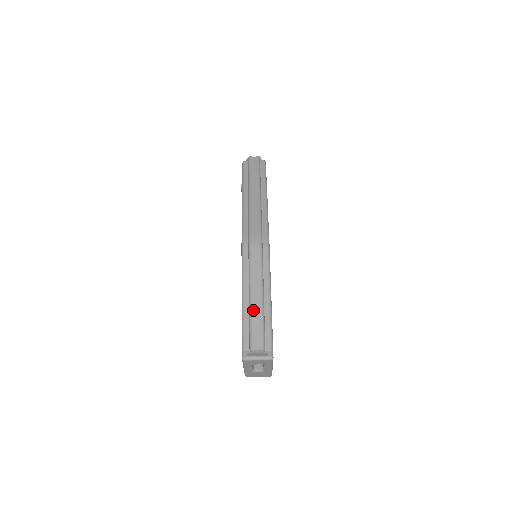
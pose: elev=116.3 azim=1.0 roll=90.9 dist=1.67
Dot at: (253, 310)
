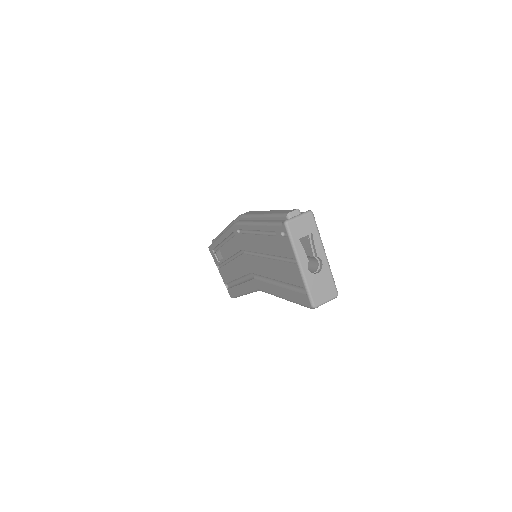
Dot at: (270, 213)
